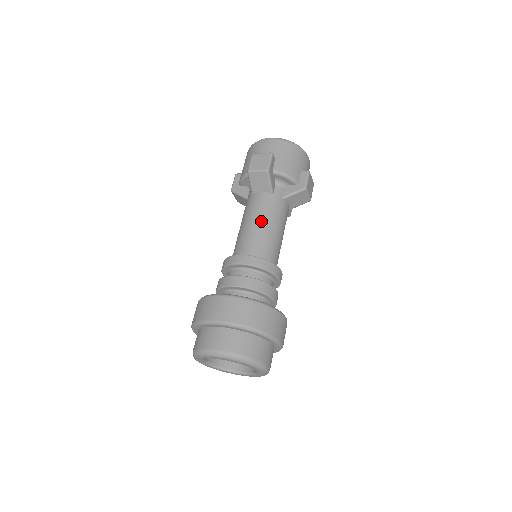
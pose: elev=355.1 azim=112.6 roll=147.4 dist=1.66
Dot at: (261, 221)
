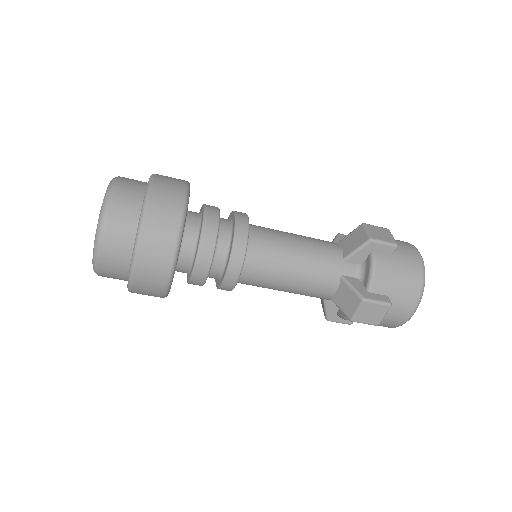
Dot at: occluded
